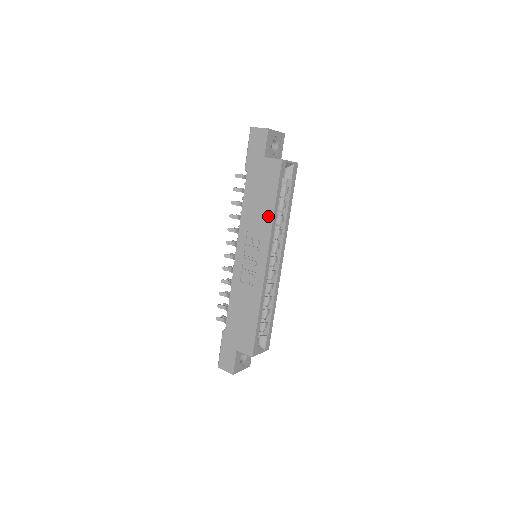
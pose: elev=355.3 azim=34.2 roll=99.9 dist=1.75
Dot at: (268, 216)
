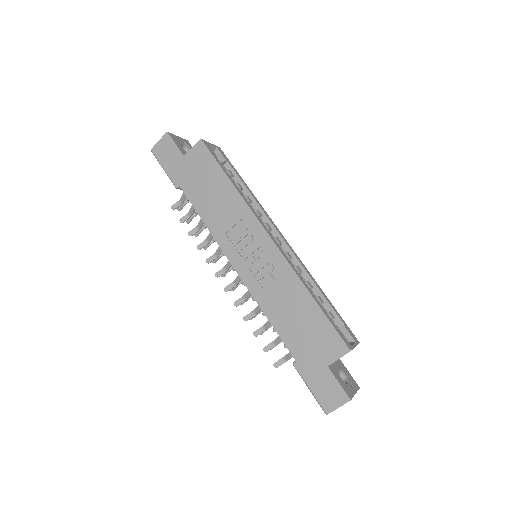
Dot at: (232, 196)
